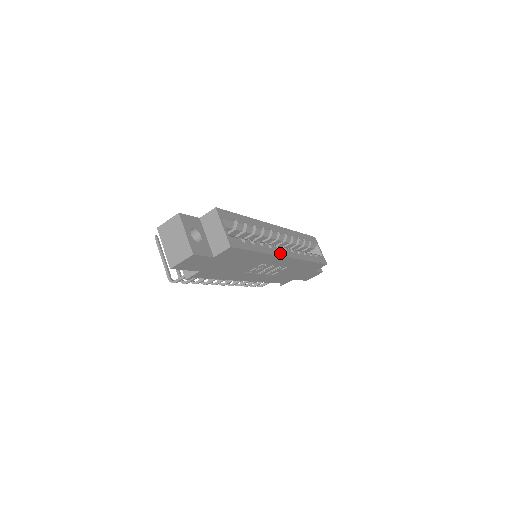
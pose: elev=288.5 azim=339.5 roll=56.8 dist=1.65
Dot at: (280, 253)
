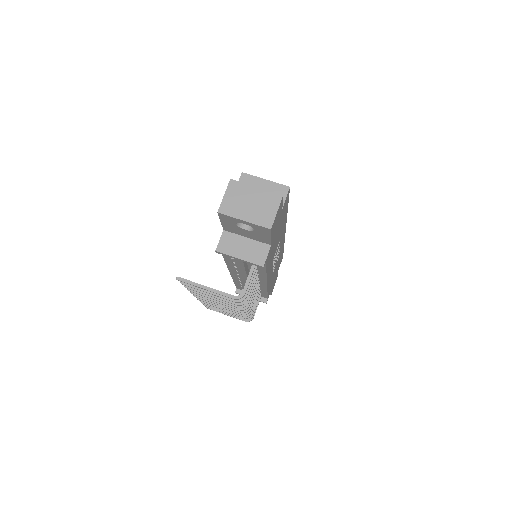
Dot at: occluded
